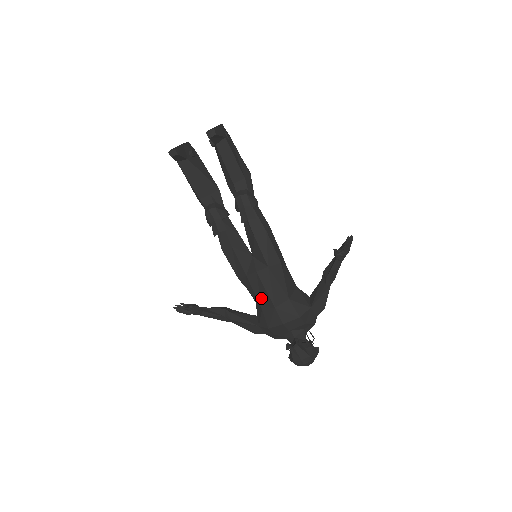
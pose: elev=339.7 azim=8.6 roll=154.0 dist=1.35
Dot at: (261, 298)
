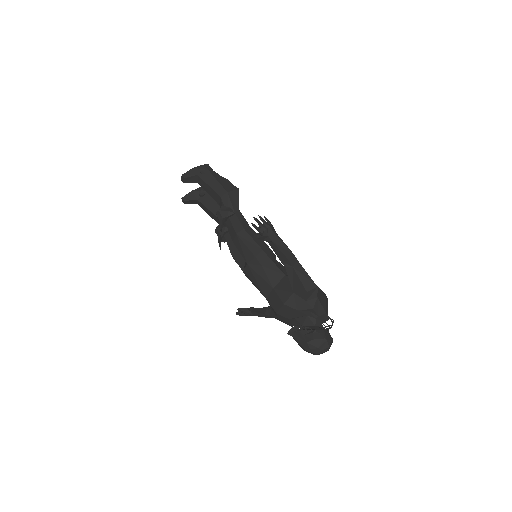
Dot at: occluded
